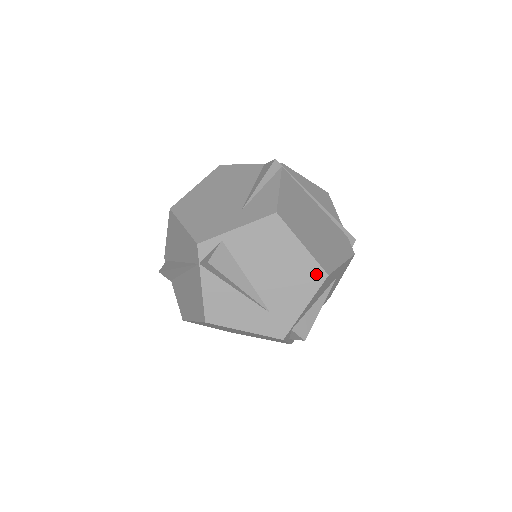
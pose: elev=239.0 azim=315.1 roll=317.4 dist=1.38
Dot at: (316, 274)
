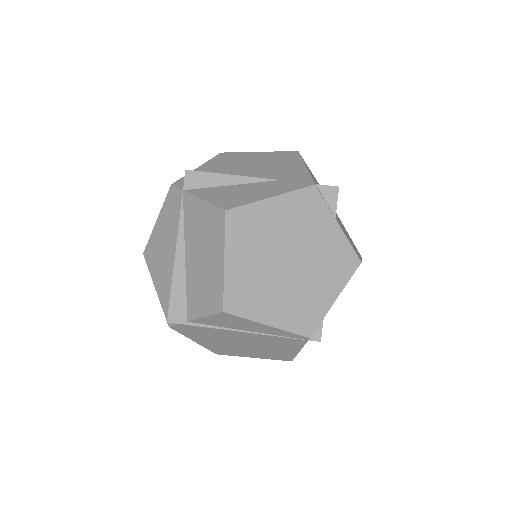
Dot at: (288, 155)
